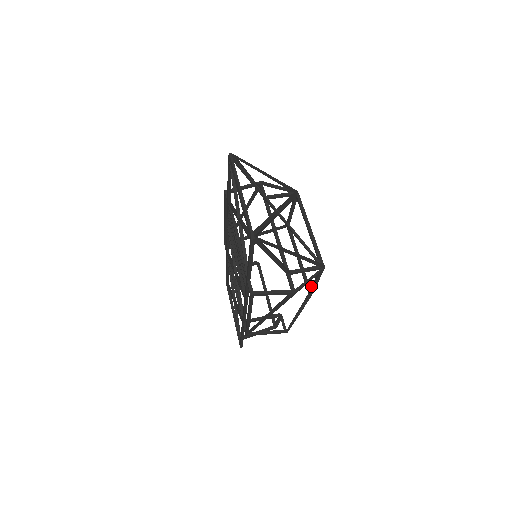
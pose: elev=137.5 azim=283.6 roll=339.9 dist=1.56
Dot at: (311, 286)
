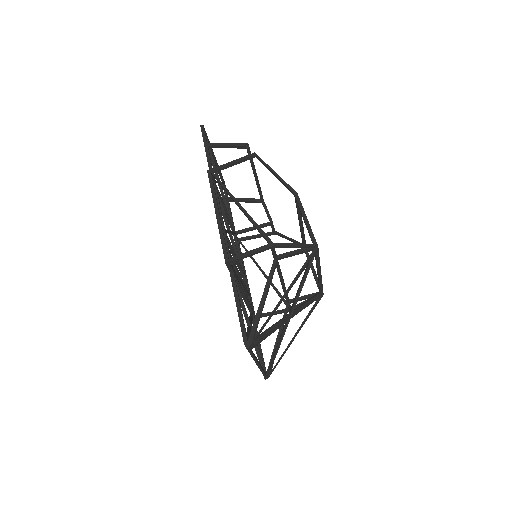
Dot at: occluded
